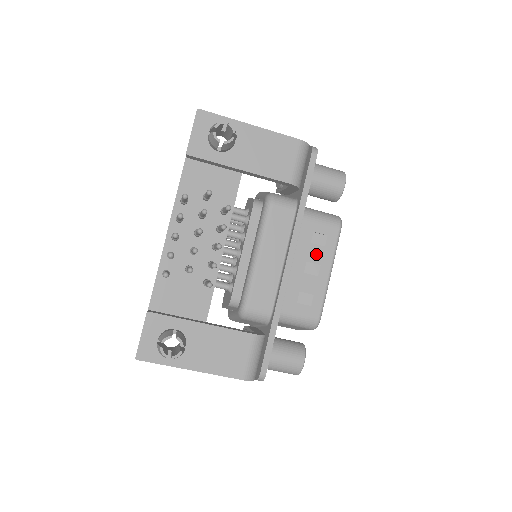
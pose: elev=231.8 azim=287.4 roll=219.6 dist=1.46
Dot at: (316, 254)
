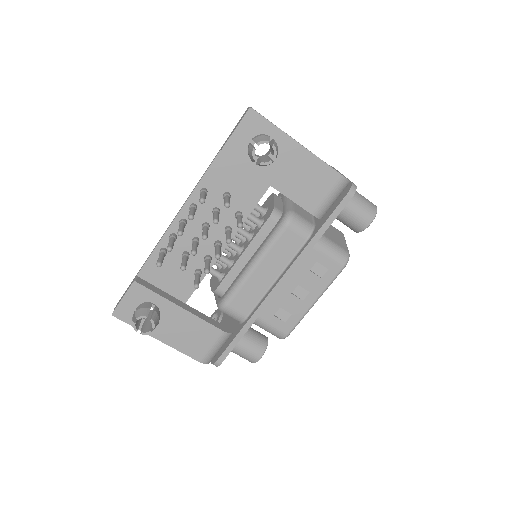
Dot at: (310, 282)
